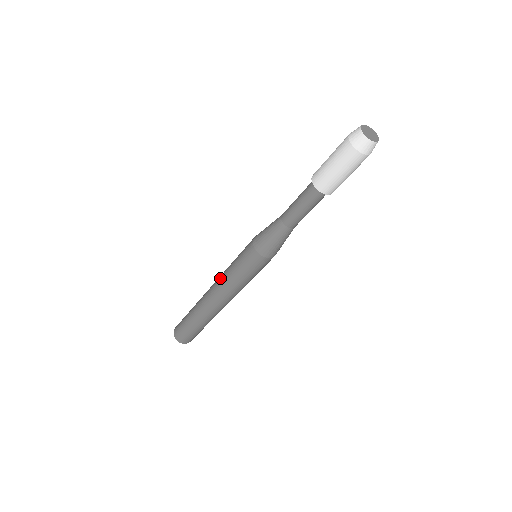
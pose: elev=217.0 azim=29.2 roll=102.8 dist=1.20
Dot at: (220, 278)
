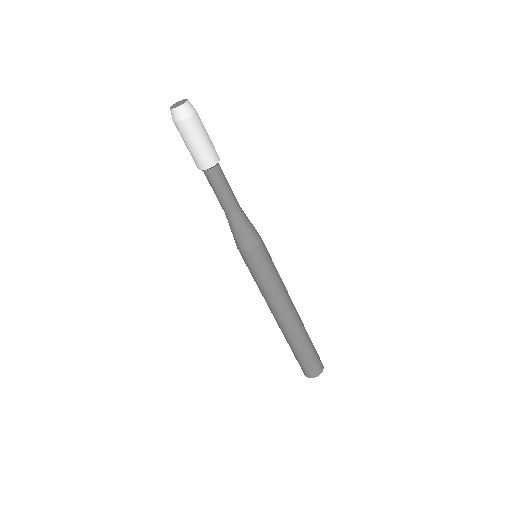
Dot at: occluded
